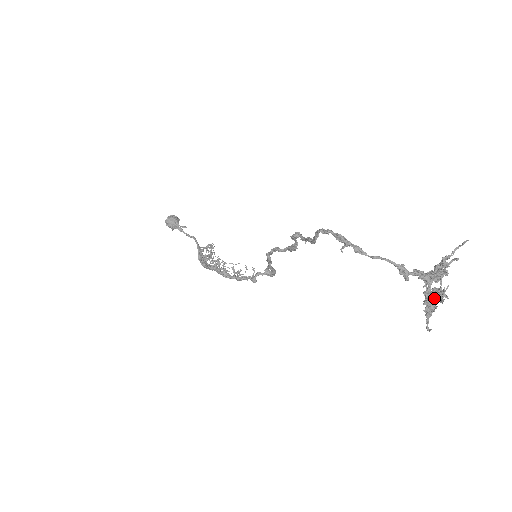
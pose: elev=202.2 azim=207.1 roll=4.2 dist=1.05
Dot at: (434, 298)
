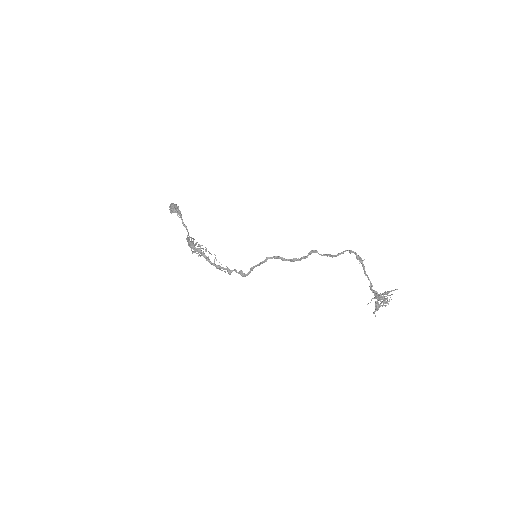
Dot at: (385, 302)
